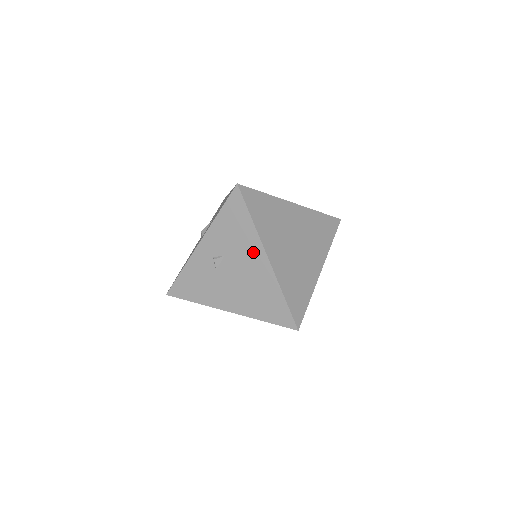
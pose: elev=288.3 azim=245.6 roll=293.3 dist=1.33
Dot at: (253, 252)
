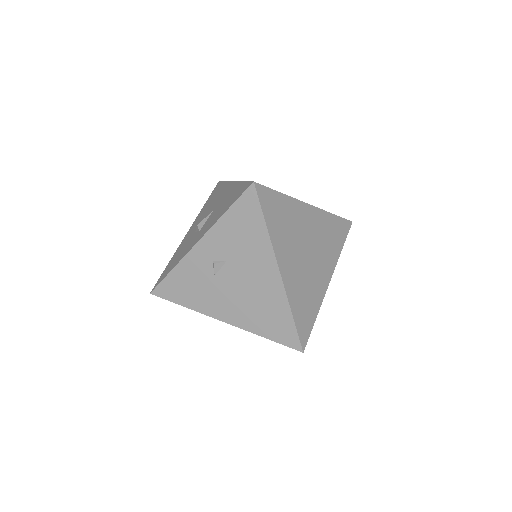
Dot at: (262, 262)
